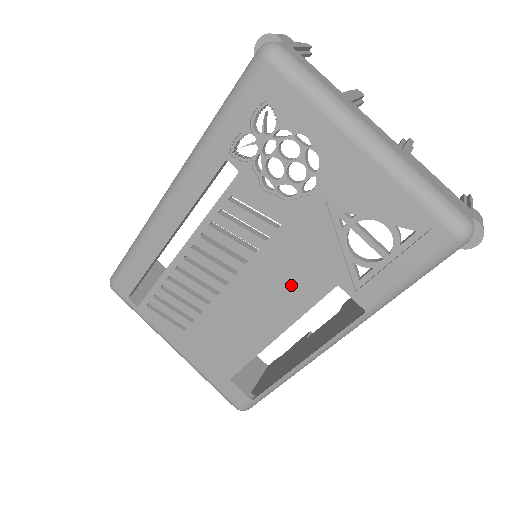
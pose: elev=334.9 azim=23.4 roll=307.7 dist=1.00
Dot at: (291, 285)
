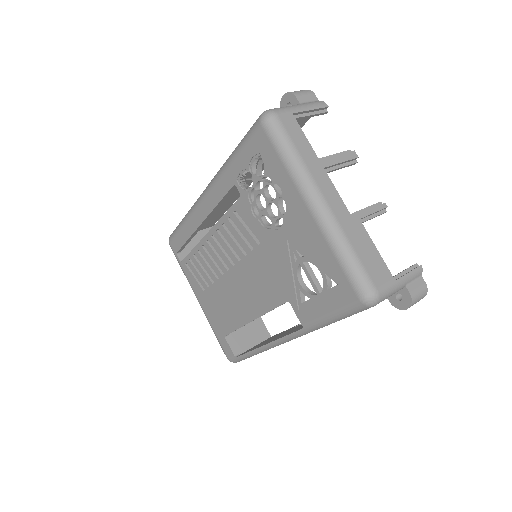
Dot at: (263, 288)
